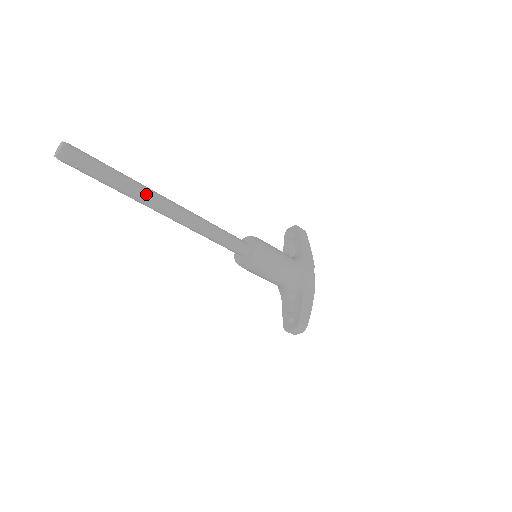
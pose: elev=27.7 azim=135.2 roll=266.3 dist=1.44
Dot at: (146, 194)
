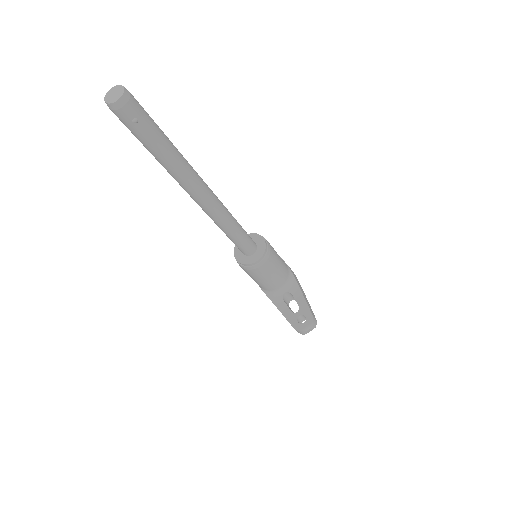
Dot at: (191, 169)
